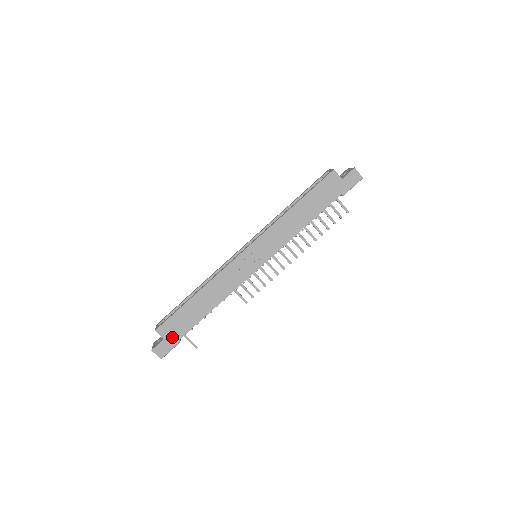
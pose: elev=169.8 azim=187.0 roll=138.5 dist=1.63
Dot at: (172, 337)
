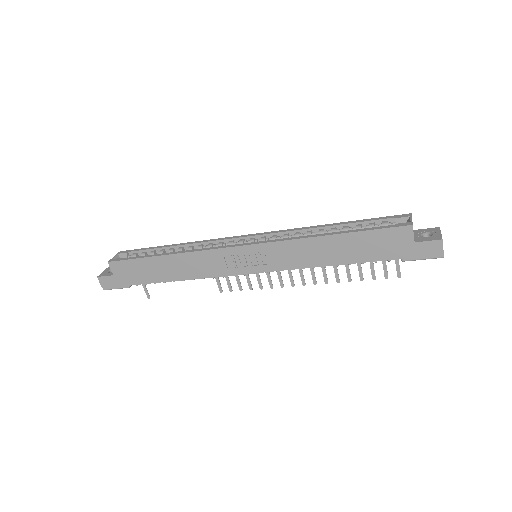
Dot at: (123, 278)
